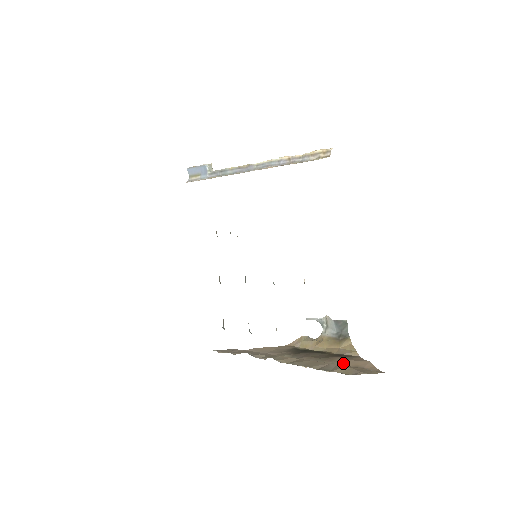
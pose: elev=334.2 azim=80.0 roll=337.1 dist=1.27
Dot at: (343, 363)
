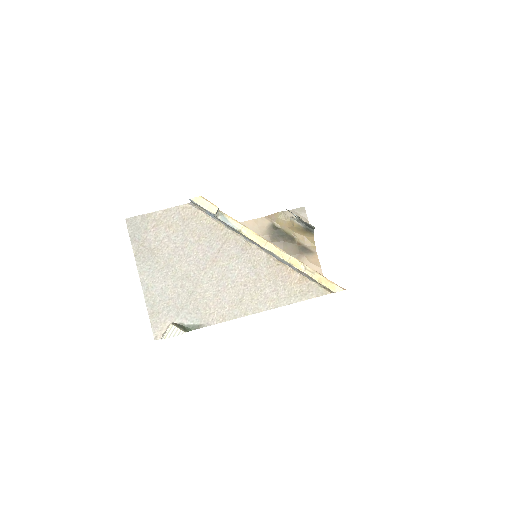
Dot at: occluded
